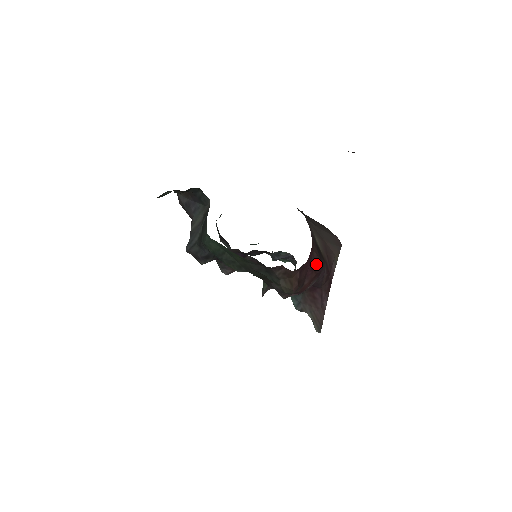
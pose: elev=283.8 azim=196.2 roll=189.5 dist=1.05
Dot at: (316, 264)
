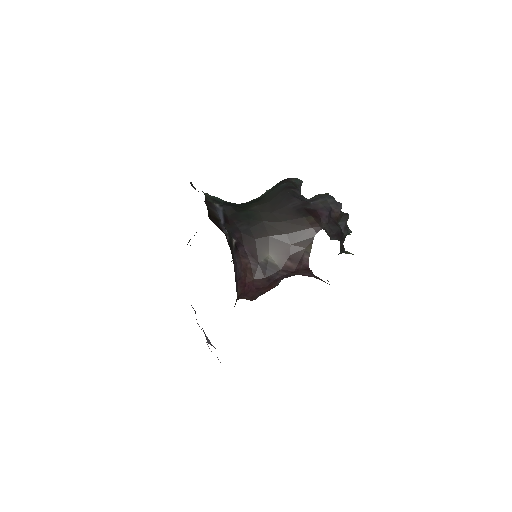
Dot at: (262, 283)
